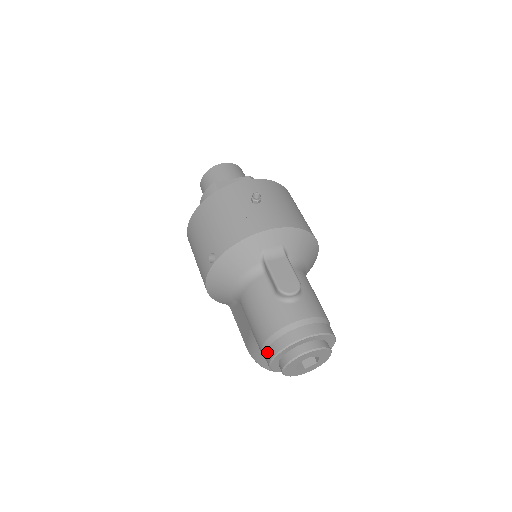
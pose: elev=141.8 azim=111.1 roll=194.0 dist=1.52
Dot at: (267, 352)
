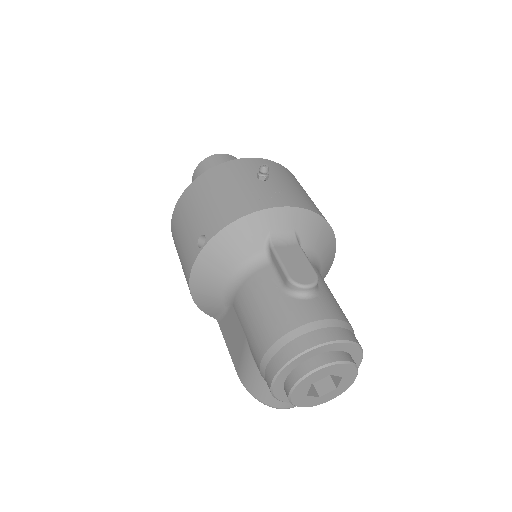
Dot at: (269, 365)
